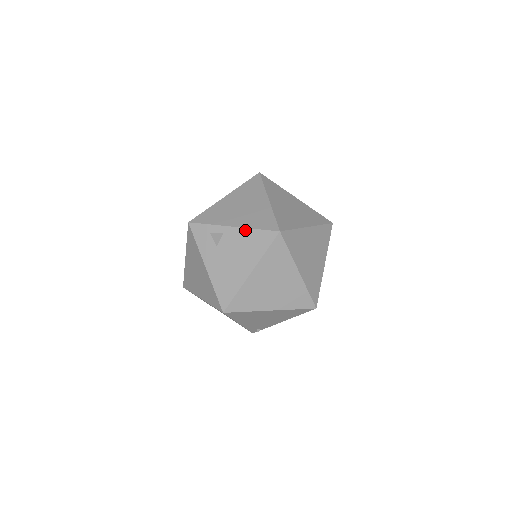
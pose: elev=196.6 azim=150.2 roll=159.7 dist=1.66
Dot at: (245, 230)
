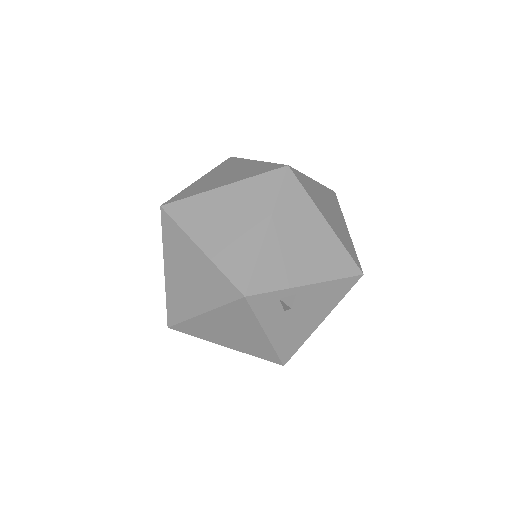
Dot at: (324, 284)
